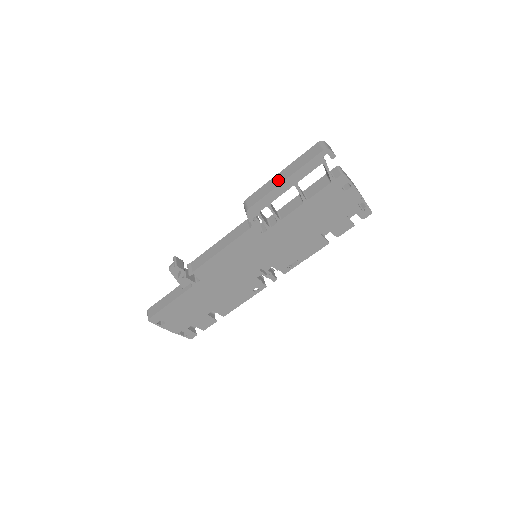
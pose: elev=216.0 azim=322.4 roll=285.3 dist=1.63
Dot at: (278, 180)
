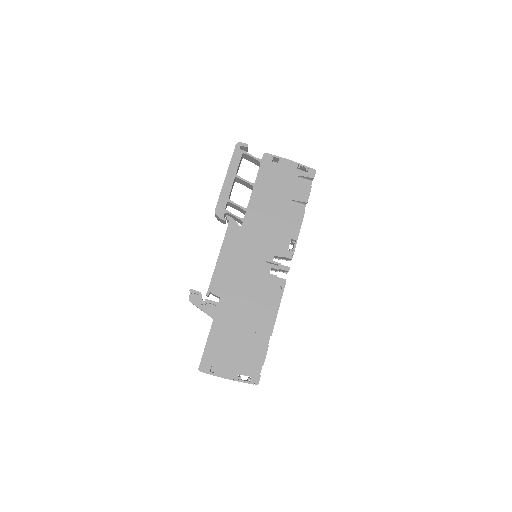
Dot at: occluded
